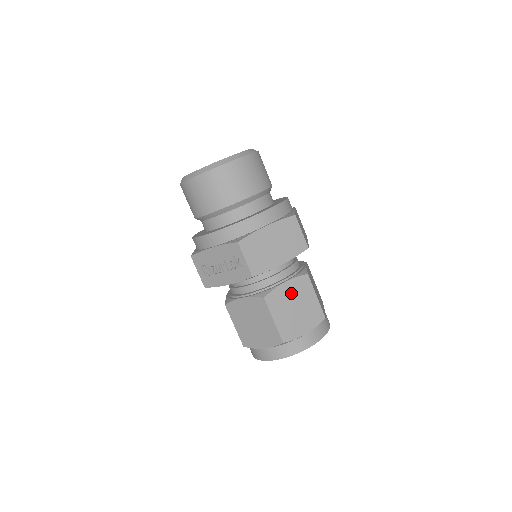
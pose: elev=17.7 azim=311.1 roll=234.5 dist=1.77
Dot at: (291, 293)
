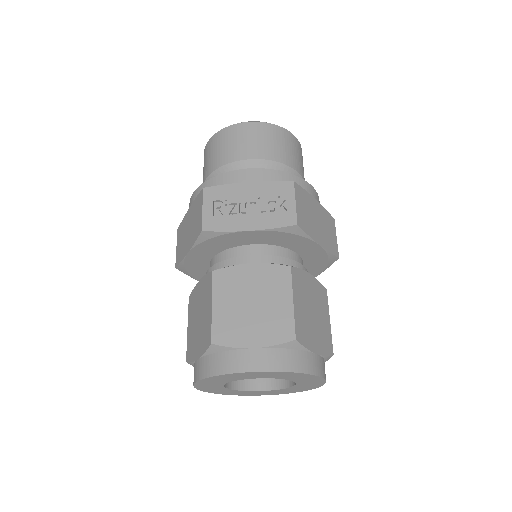
Dot at: (312, 291)
